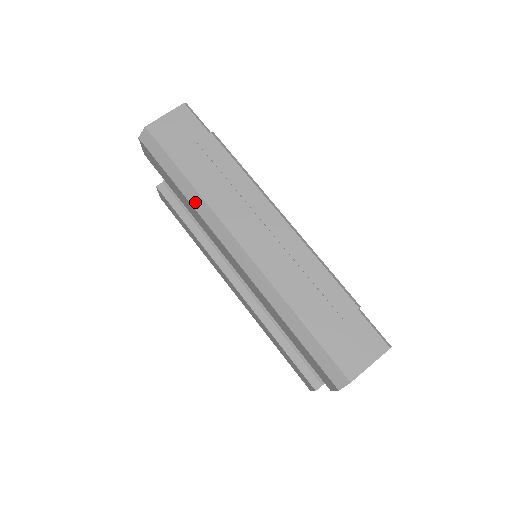
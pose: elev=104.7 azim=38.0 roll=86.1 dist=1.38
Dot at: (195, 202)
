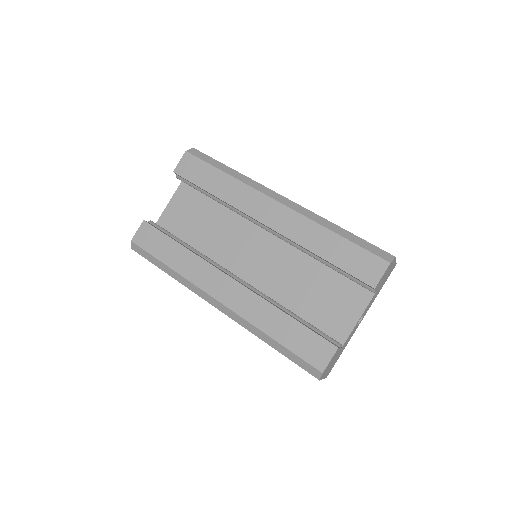
Dot at: (241, 178)
